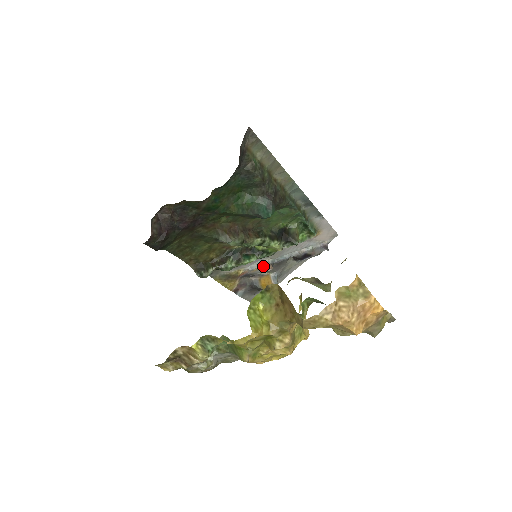
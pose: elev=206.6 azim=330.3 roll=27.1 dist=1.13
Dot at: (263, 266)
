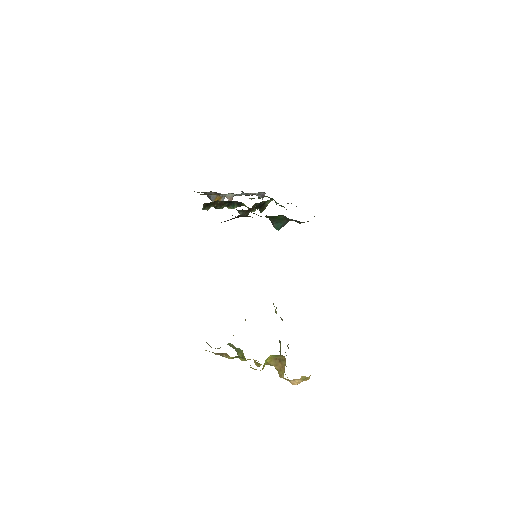
Dot at: (228, 197)
